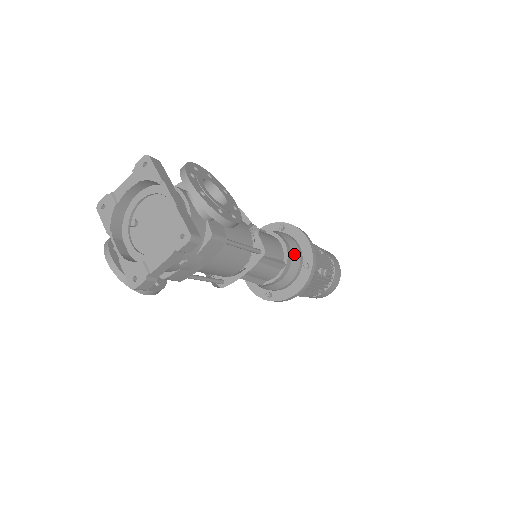
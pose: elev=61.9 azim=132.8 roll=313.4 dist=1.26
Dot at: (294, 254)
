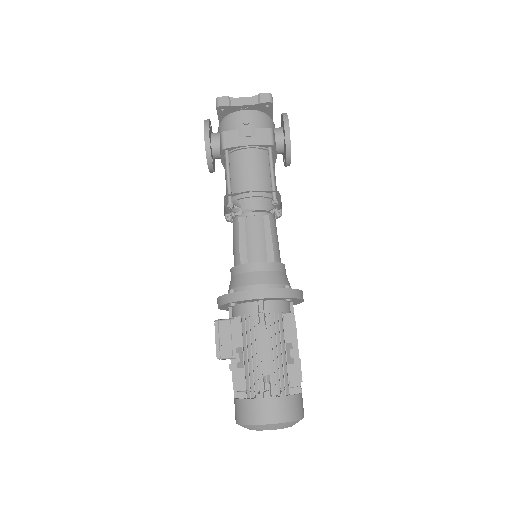
Dot at: (285, 276)
